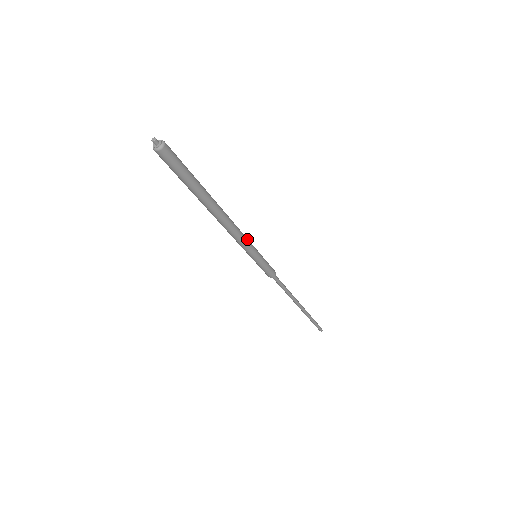
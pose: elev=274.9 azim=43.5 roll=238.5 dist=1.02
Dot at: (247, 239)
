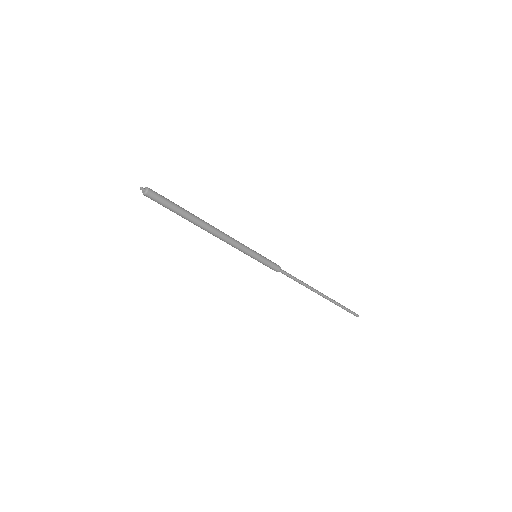
Dot at: occluded
